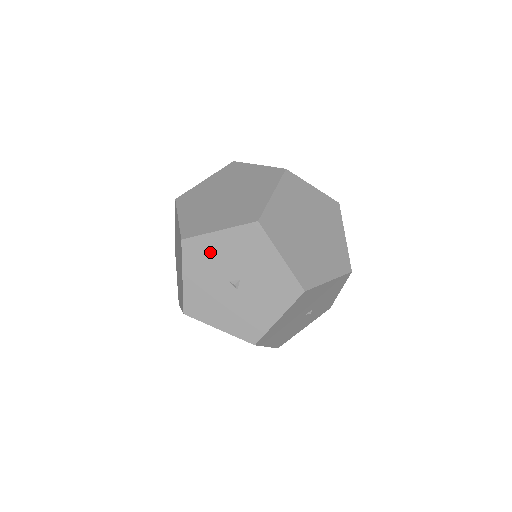
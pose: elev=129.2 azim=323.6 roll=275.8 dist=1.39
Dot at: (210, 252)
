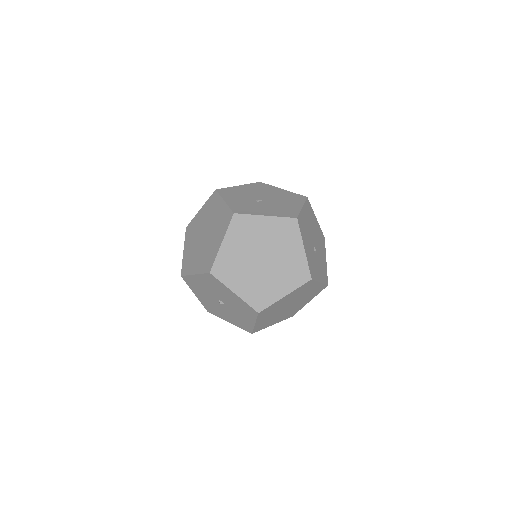
Dot at: (221, 289)
